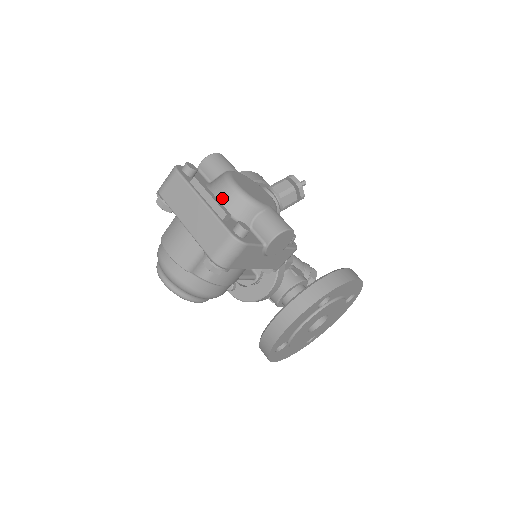
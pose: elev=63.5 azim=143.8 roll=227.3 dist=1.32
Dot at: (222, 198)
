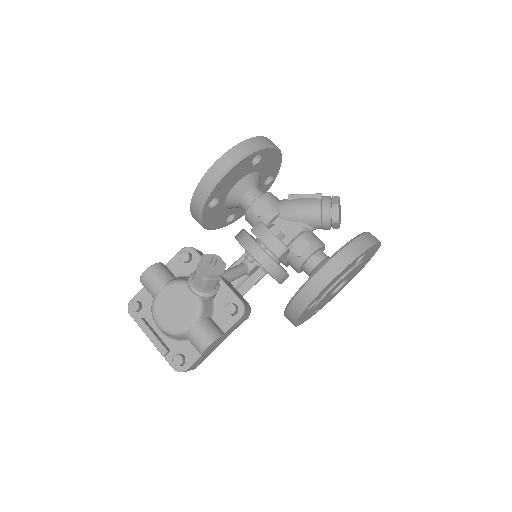
Dot at: (160, 330)
